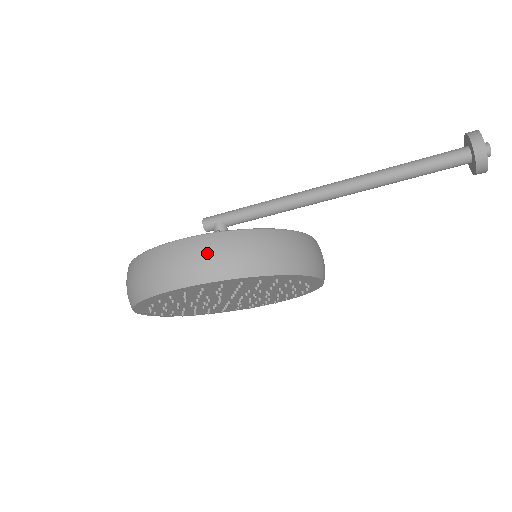
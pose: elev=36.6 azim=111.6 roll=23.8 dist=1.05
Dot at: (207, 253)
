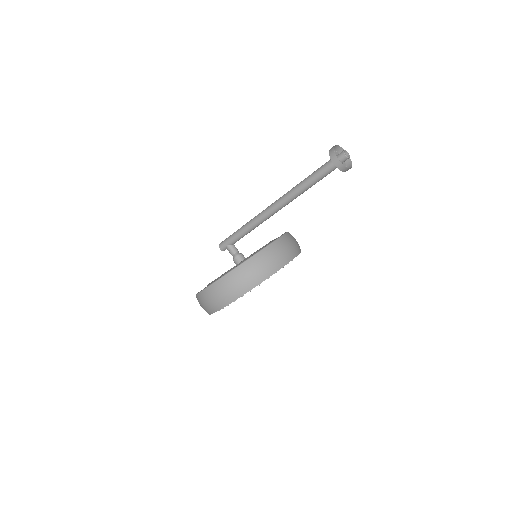
Dot at: (225, 288)
